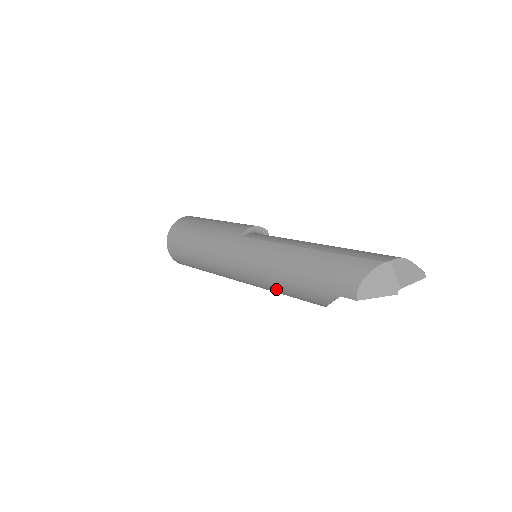
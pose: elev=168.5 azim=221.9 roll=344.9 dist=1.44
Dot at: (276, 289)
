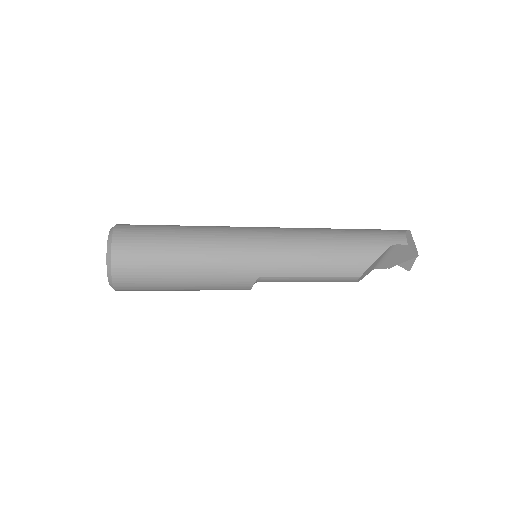
Dot at: (314, 257)
